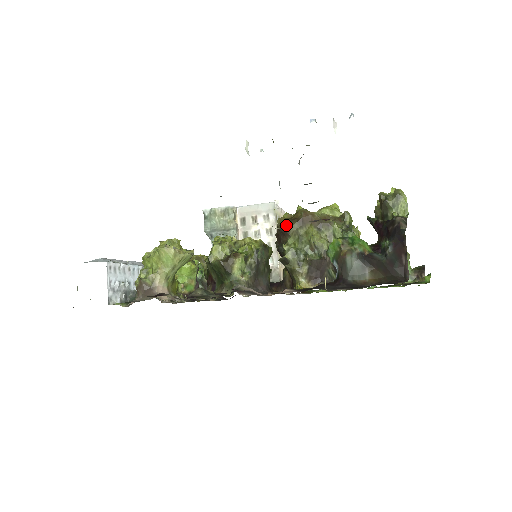
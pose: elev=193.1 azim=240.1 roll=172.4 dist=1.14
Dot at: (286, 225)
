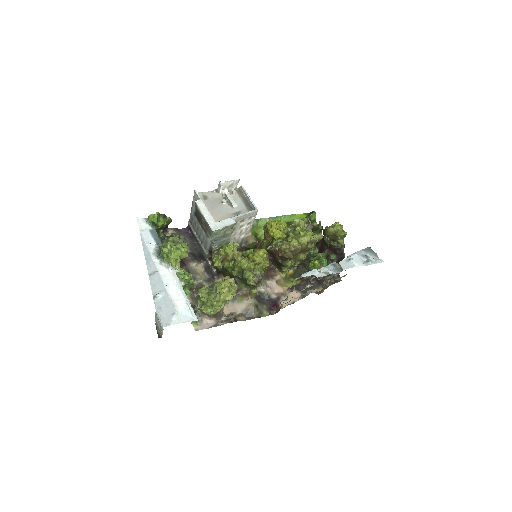
Dot at: occluded
